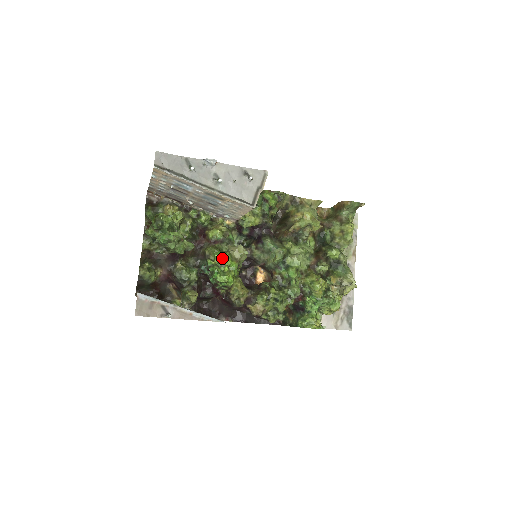
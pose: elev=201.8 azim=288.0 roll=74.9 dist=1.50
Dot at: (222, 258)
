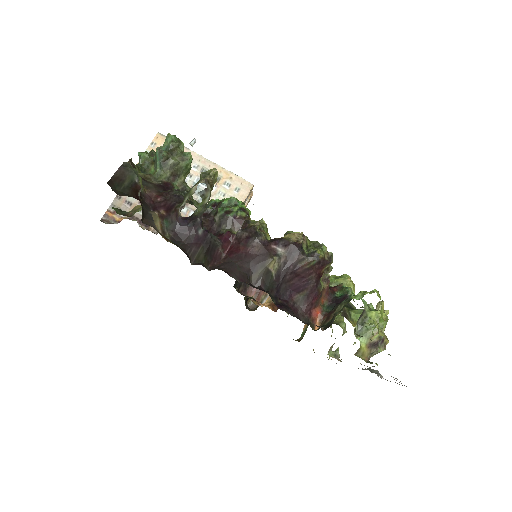
Dot at: occluded
